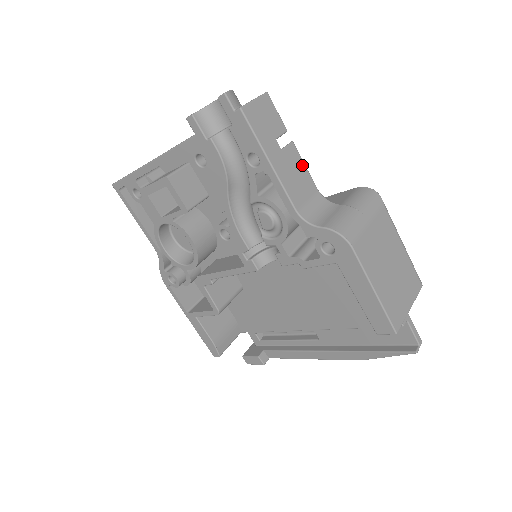
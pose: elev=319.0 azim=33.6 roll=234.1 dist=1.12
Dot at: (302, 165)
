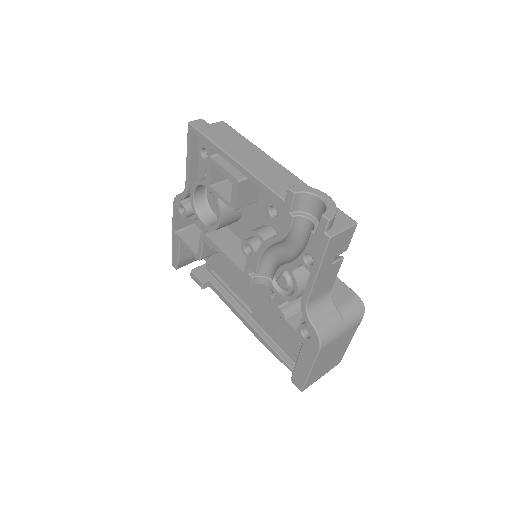
Dot at: (336, 273)
